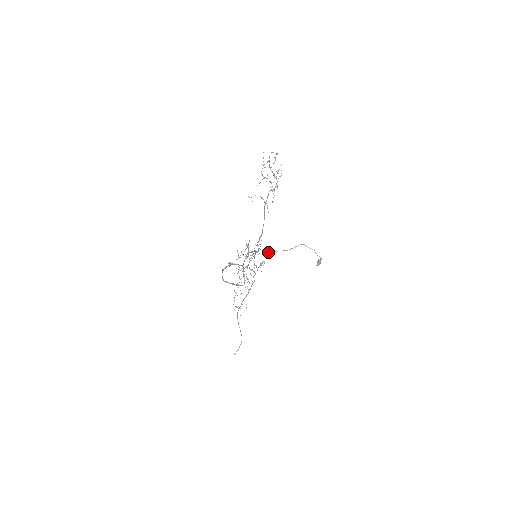
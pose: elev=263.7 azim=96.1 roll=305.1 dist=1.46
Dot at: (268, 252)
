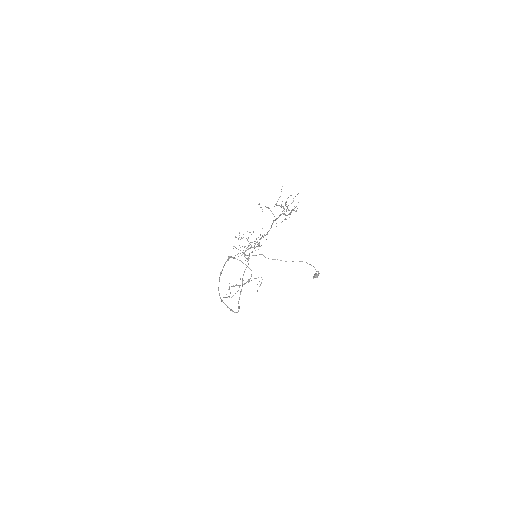
Dot at: (268, 258)
